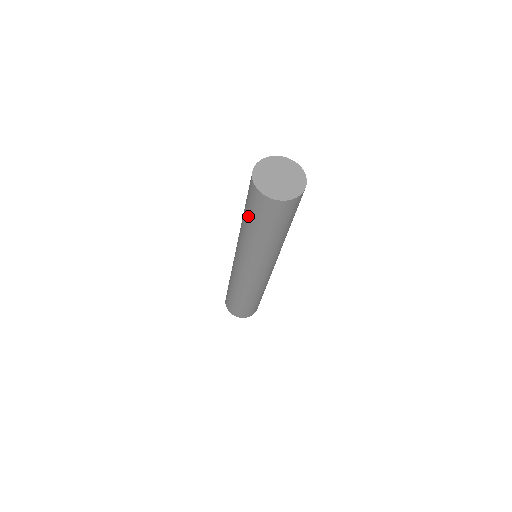
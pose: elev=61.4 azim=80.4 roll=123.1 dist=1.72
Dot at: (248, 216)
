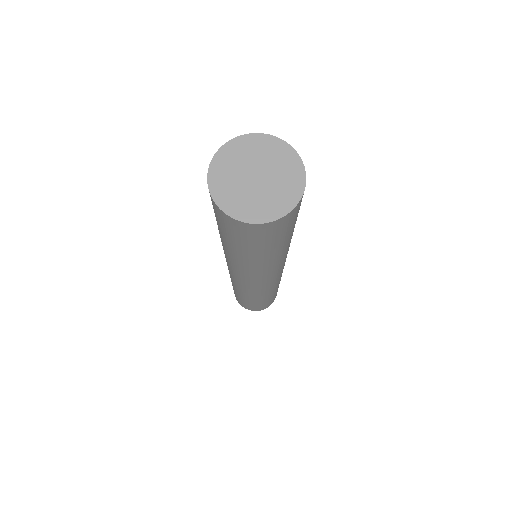
Dot at: (224, 237)
